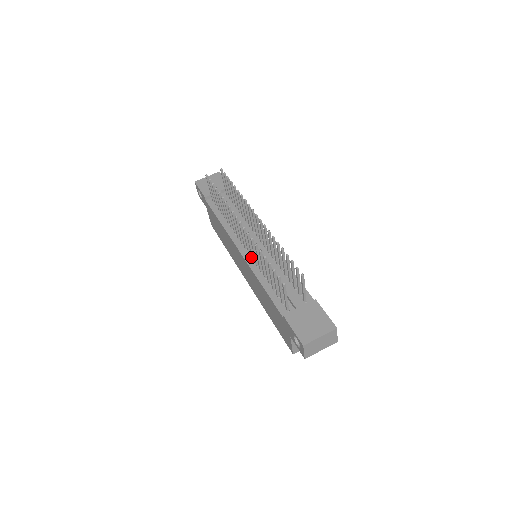
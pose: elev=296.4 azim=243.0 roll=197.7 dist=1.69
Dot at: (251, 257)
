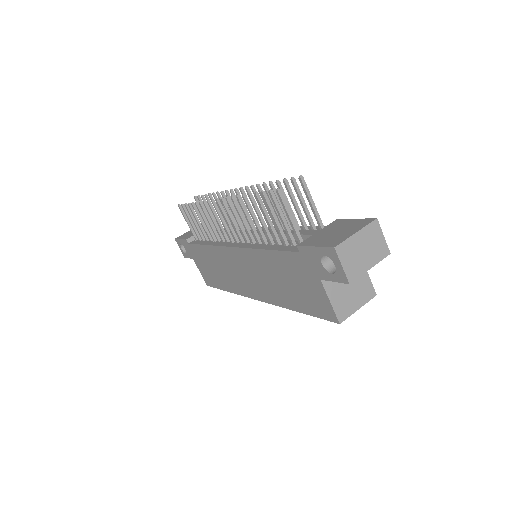
Dot at: (245, 243)
